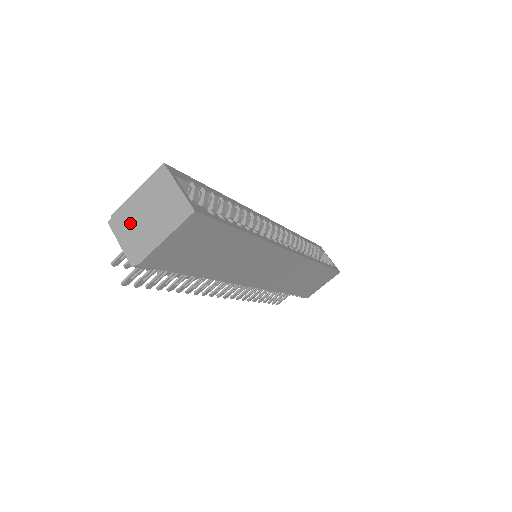
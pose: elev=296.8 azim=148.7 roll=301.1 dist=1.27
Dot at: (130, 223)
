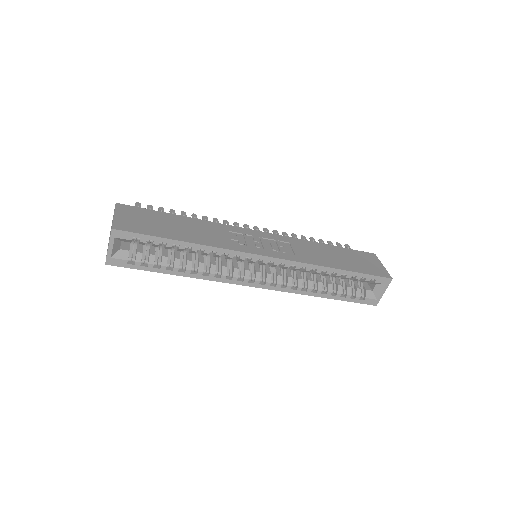
Dot at: occluded
